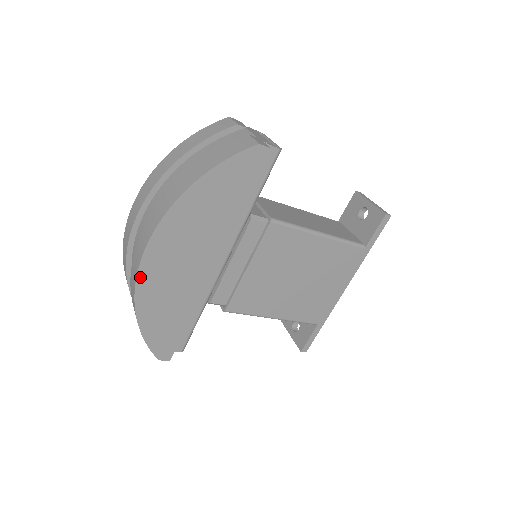
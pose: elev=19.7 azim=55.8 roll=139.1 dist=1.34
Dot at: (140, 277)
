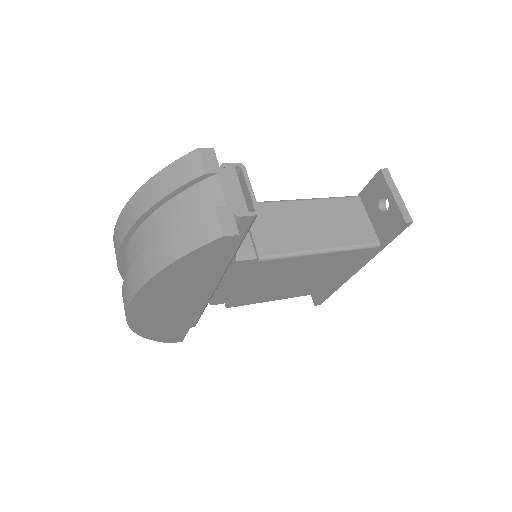
Dot at: (131, 322)
